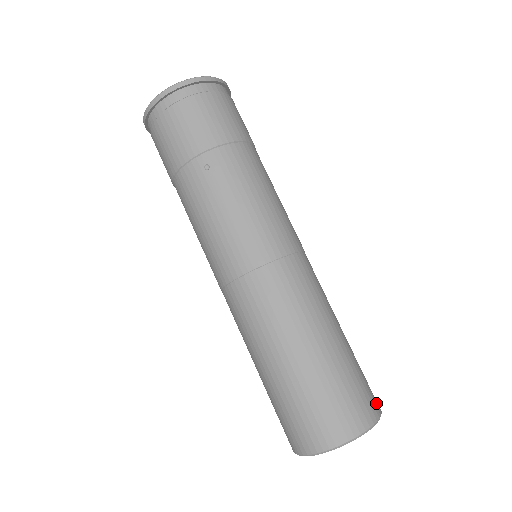
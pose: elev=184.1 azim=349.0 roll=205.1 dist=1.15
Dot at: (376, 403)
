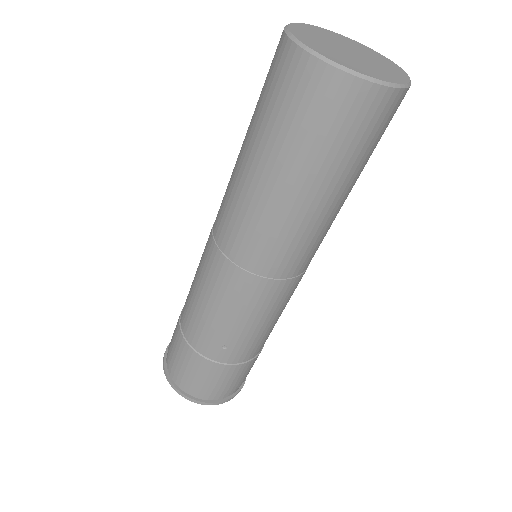
Dot at: occluded
